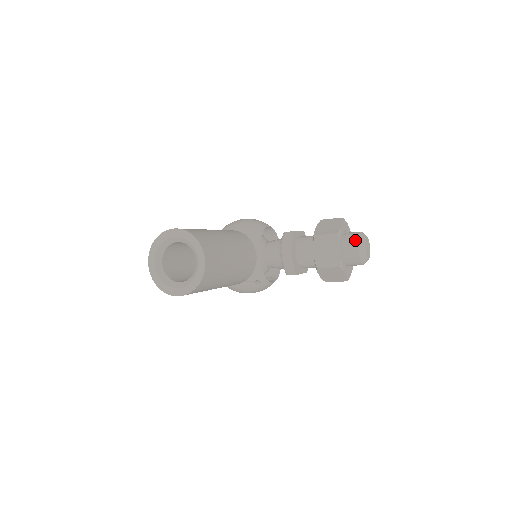
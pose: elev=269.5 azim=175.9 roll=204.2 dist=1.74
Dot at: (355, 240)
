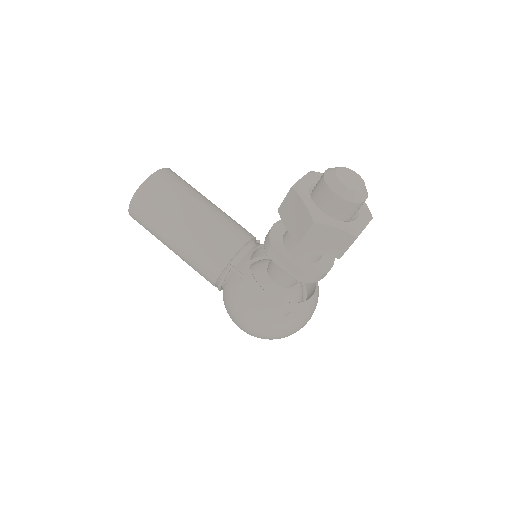
Dot at: occluded
